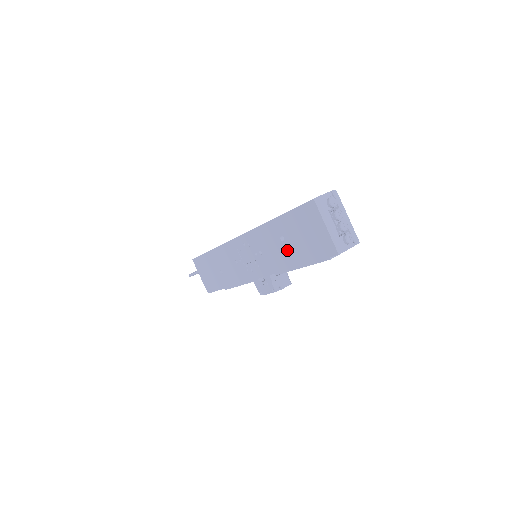
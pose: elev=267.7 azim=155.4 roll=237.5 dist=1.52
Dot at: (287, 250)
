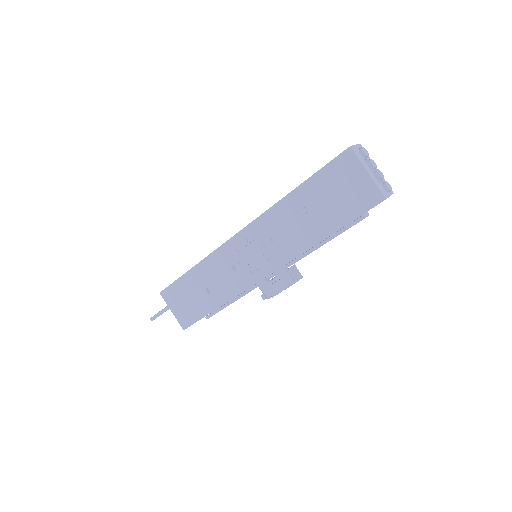
Dot at: (312, 222)
